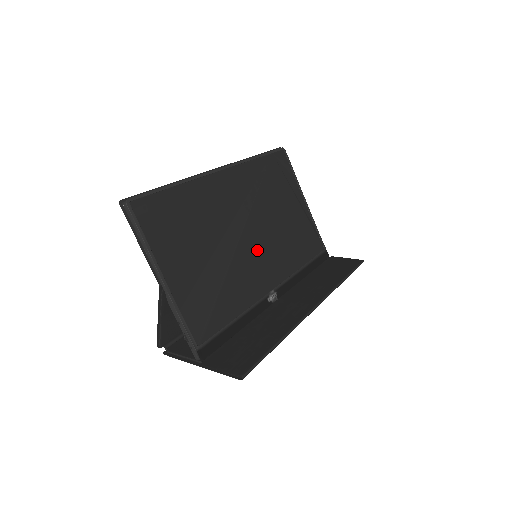
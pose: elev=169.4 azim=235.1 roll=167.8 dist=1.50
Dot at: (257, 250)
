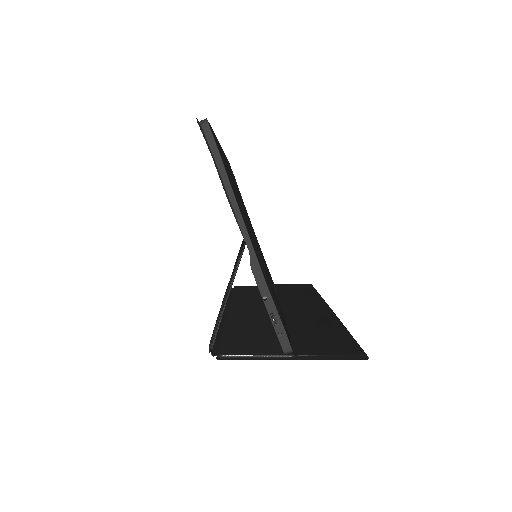
Dot at: occluded
